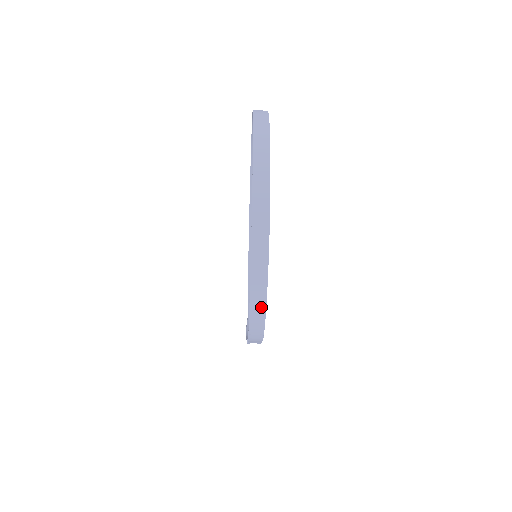
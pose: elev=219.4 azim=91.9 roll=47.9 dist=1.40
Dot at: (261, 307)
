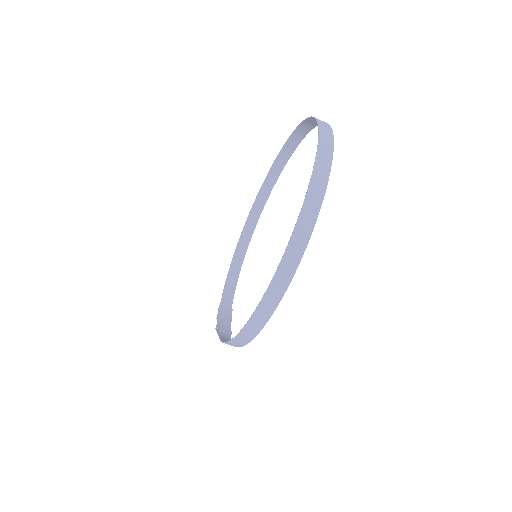
Dot at: (248, 337)
